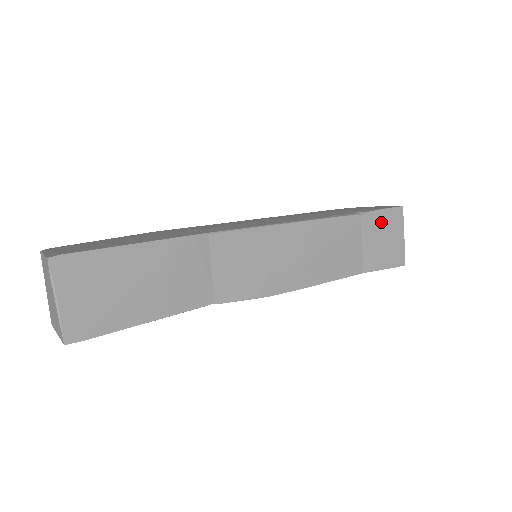
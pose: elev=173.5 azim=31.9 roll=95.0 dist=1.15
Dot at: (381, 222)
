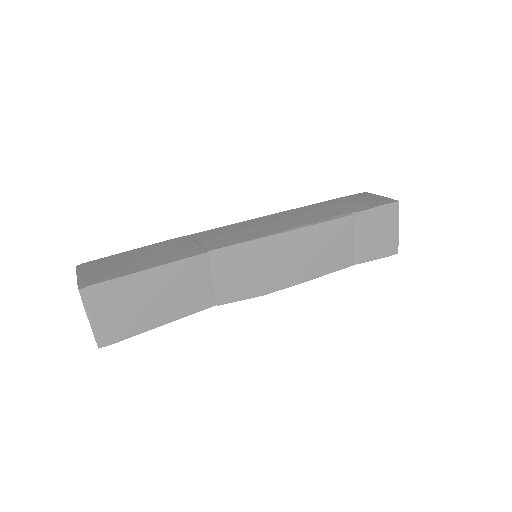
Dot at: (375, 219)
